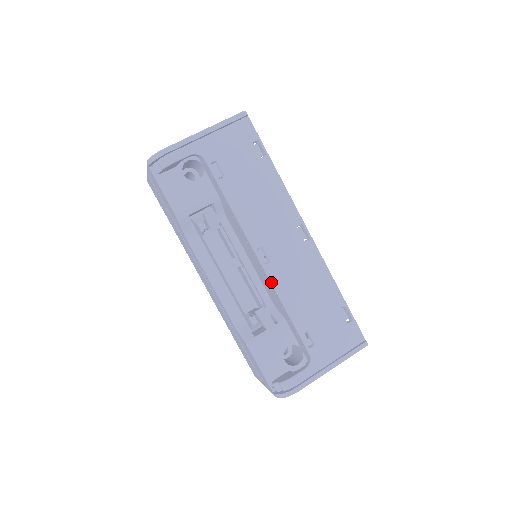
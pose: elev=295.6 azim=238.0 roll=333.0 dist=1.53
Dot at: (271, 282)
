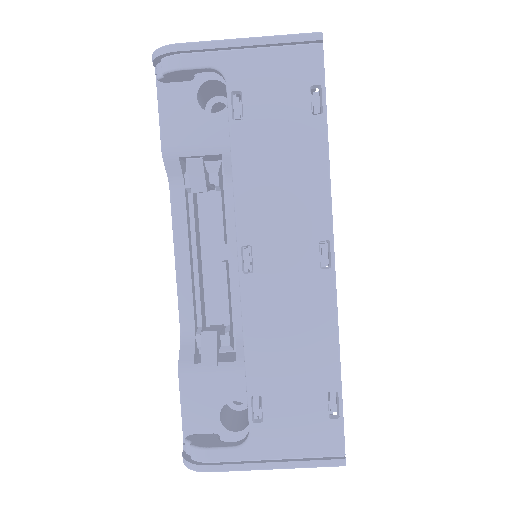
Dot at: (241, 302)
